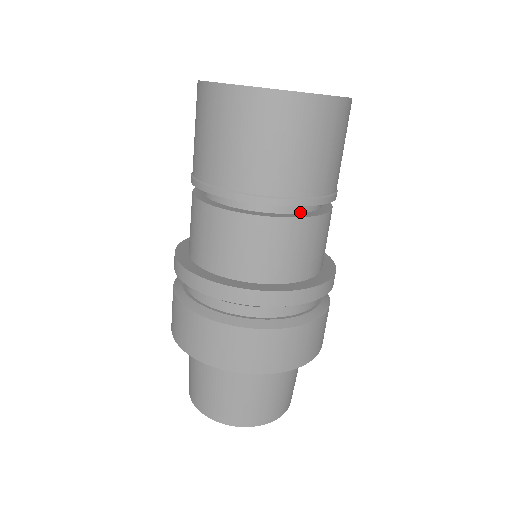
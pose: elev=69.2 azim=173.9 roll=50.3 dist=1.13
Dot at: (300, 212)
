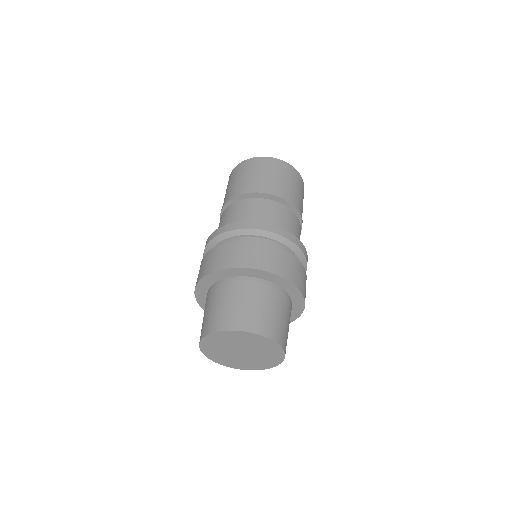
Dot at: occluded
